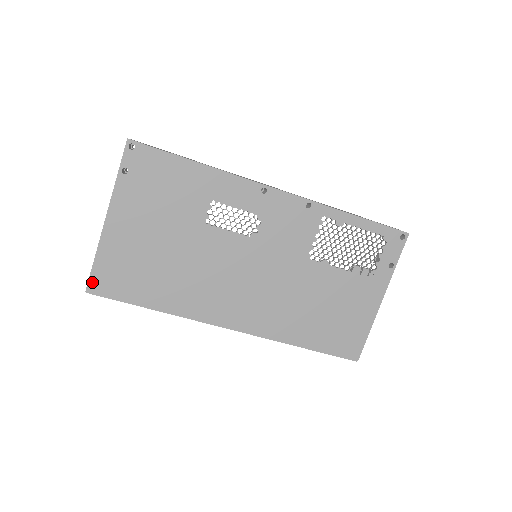
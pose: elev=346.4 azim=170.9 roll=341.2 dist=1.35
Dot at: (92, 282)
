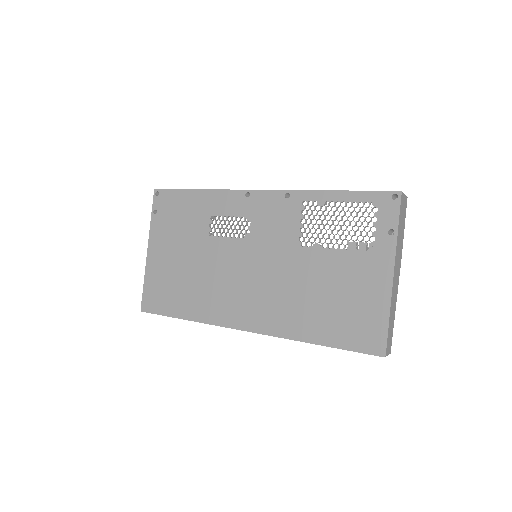
Dot at: (144, 302)
